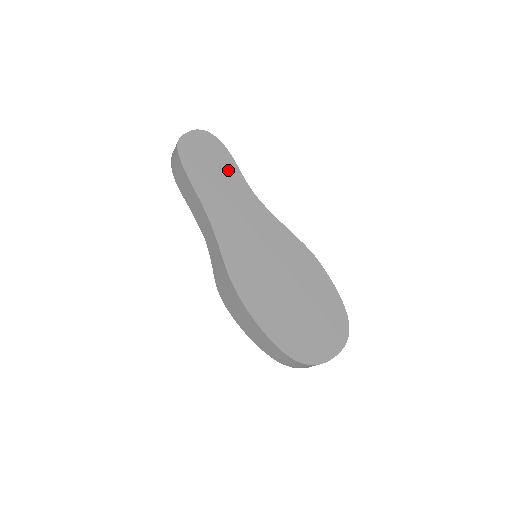
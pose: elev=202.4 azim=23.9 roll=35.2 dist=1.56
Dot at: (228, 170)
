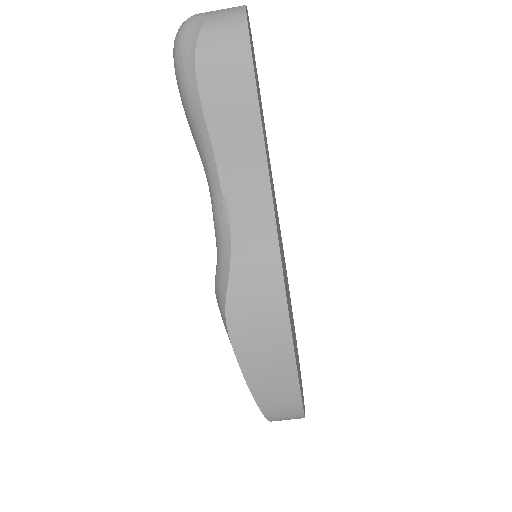
Dot at: occluded
